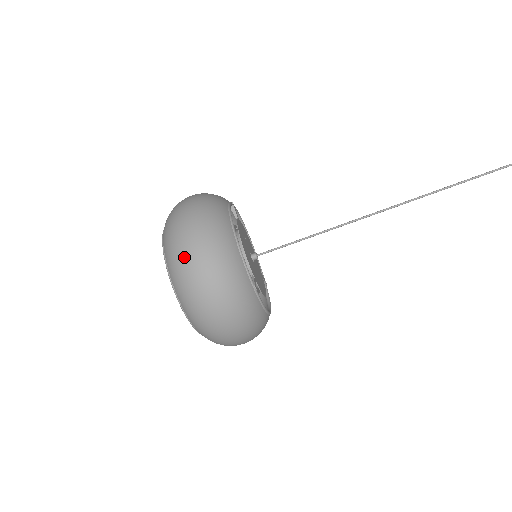
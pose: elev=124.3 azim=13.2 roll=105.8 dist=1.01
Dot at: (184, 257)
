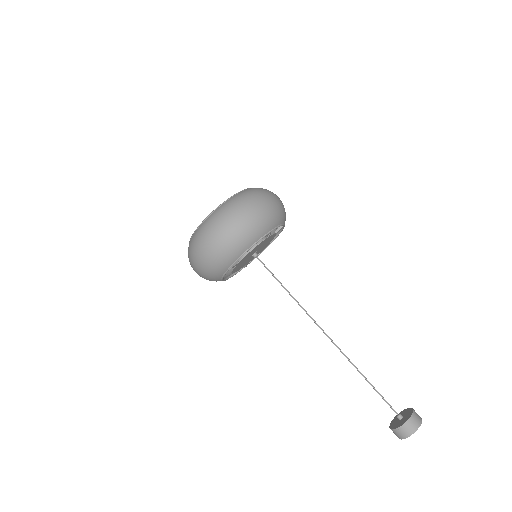
Dot at: (228, 217)
